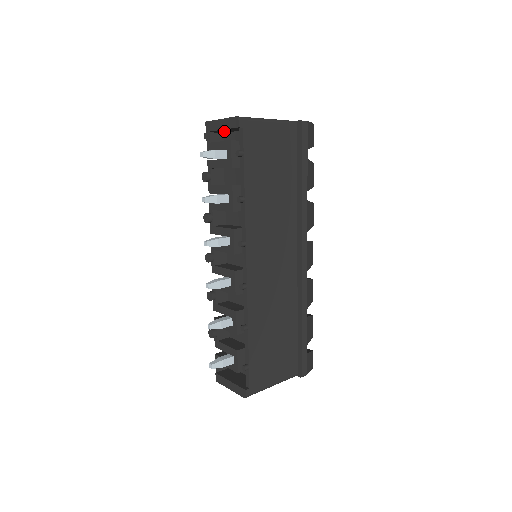
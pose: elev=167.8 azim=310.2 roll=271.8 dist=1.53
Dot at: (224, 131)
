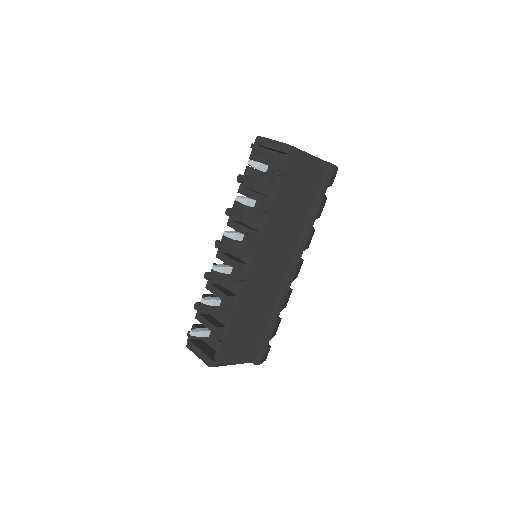
Dot at: (270, 149)
